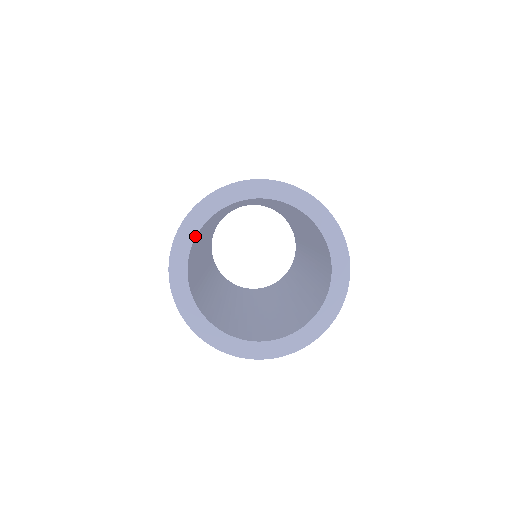
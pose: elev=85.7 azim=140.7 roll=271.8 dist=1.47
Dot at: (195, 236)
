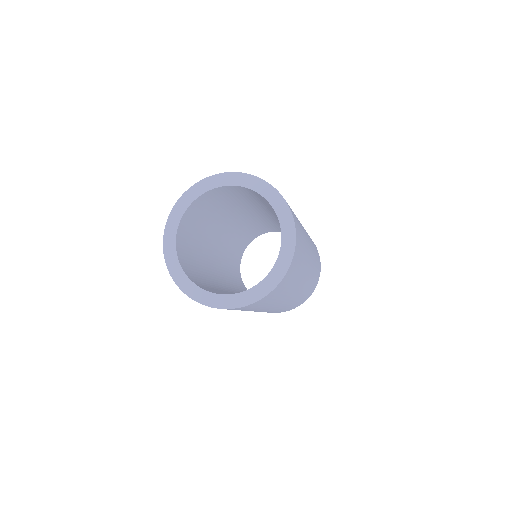
Dot at: (197, 198)
